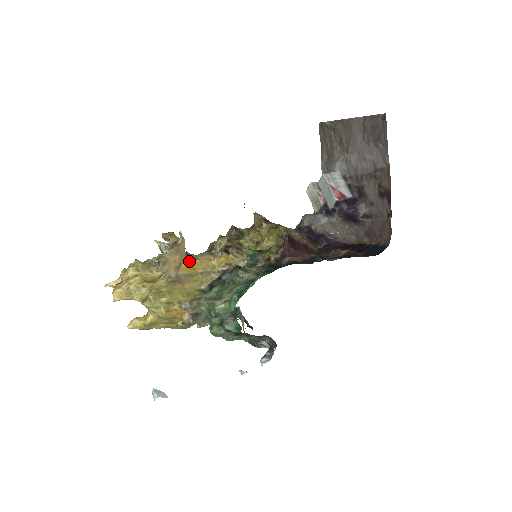
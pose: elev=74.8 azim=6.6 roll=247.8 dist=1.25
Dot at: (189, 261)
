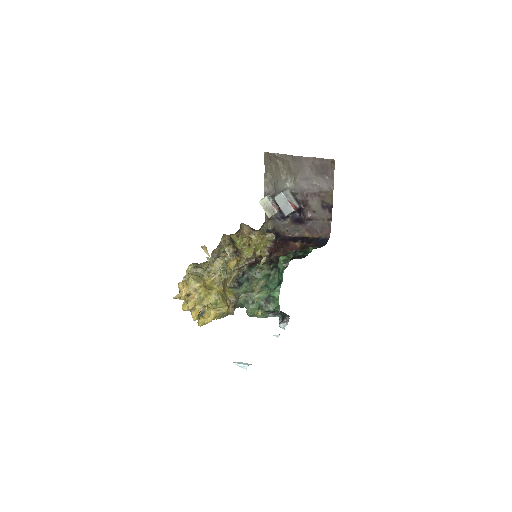
Dot at: occluded
